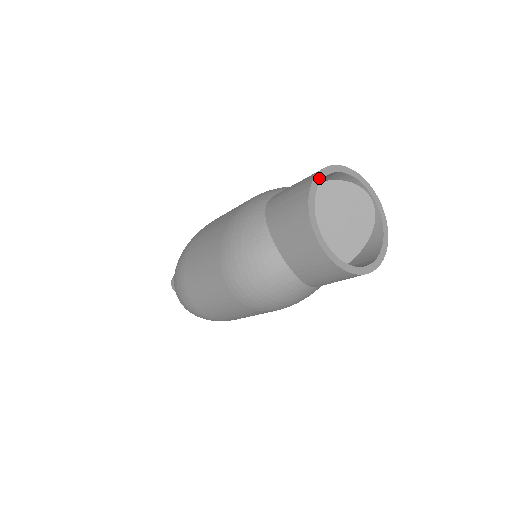
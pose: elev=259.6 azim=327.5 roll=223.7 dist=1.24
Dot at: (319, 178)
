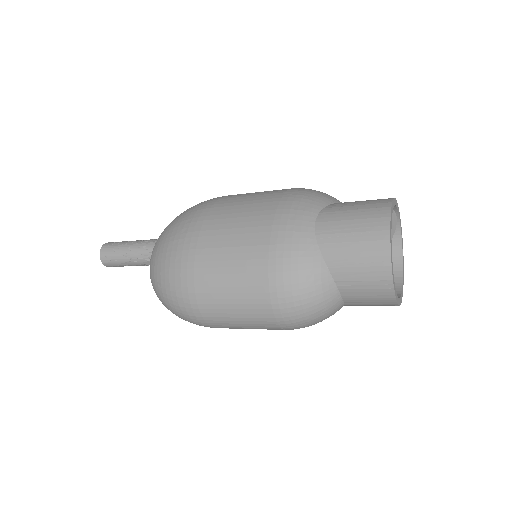
Dot at: (391, 226)
